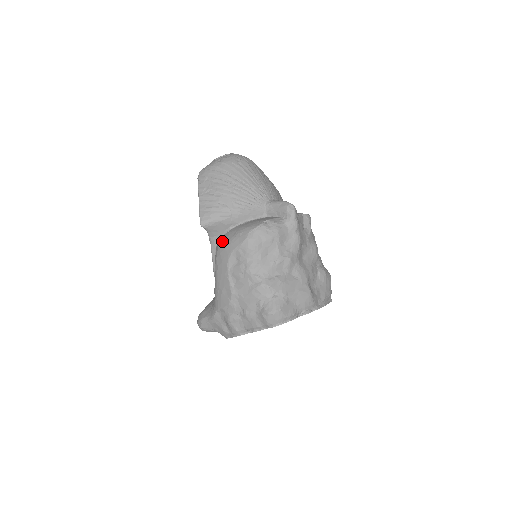
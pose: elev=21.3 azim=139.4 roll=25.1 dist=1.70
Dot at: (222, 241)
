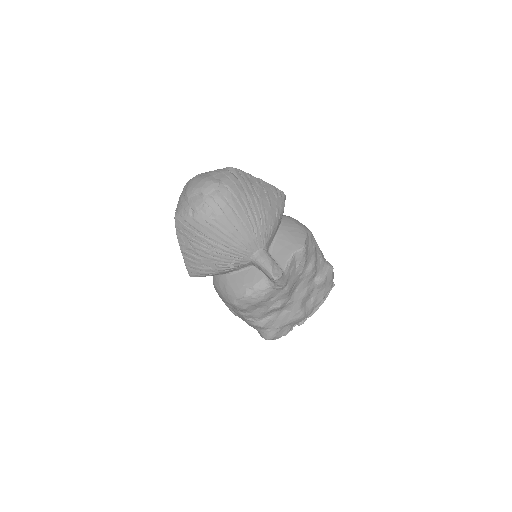
Dot at: (215, 283)
